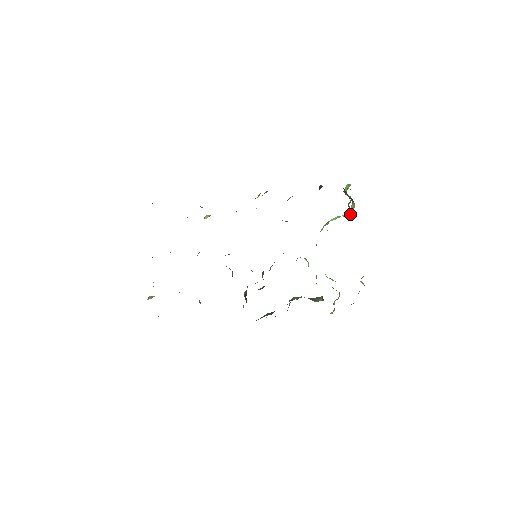
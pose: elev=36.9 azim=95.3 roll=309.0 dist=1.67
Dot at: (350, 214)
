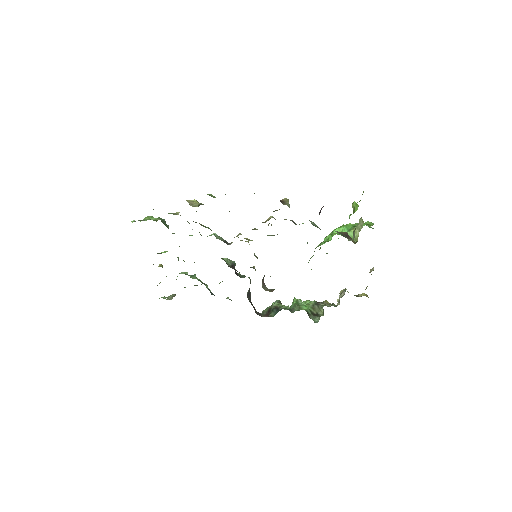
Dot at: (356, 236)
